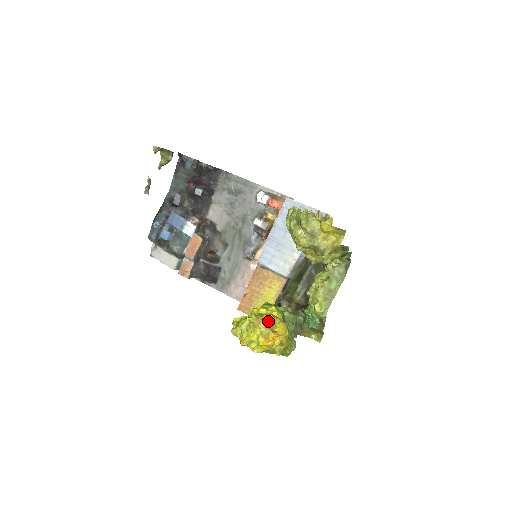
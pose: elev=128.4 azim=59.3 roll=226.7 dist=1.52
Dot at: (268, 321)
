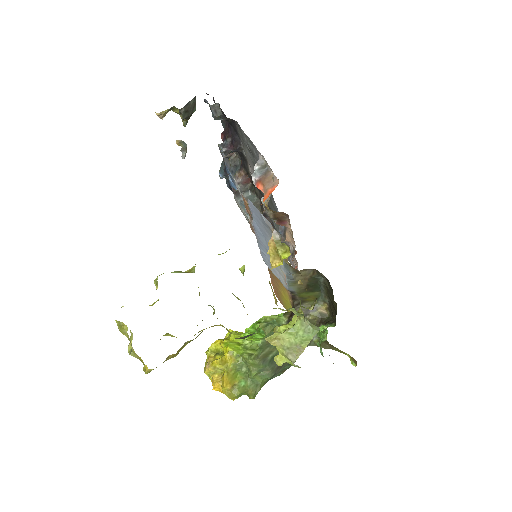
Dot at: (212, 367)
